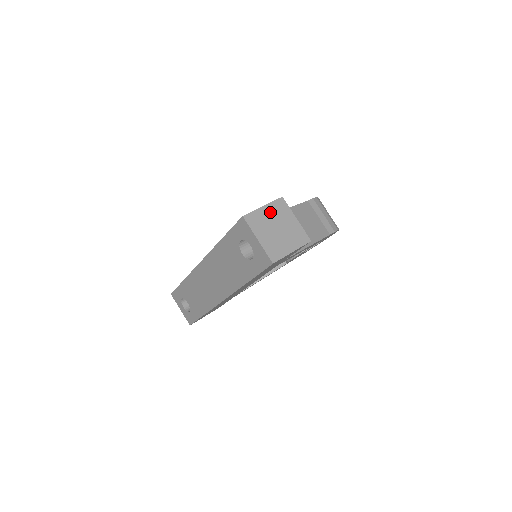
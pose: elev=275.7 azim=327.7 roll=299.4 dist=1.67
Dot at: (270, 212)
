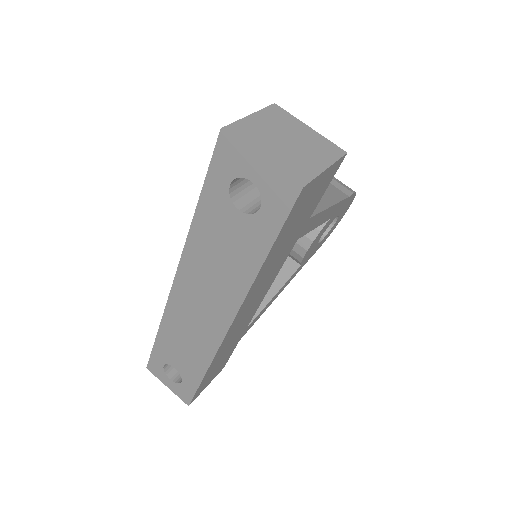
Dot at: (264, 121)
